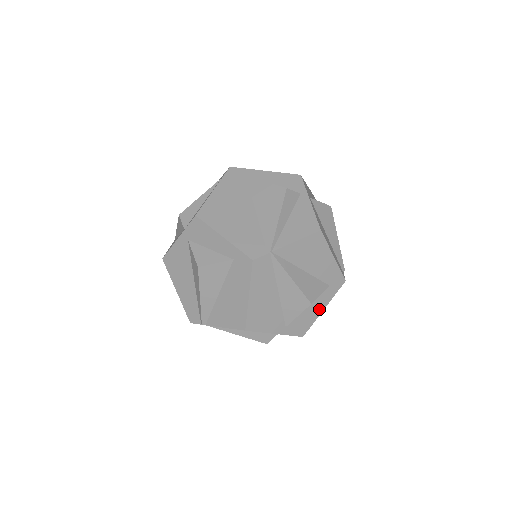
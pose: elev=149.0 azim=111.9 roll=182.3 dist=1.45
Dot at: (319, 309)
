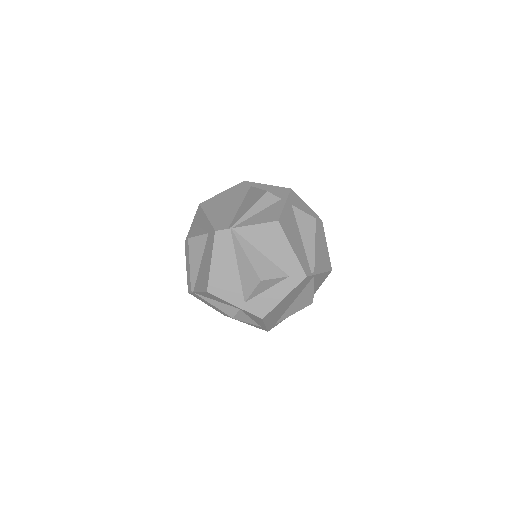
Dot at: (279, 296)
